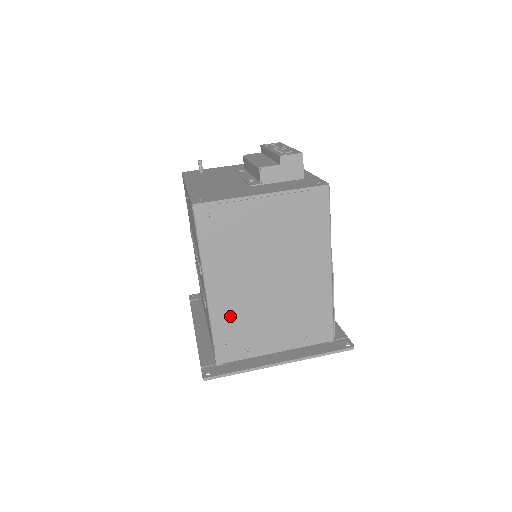
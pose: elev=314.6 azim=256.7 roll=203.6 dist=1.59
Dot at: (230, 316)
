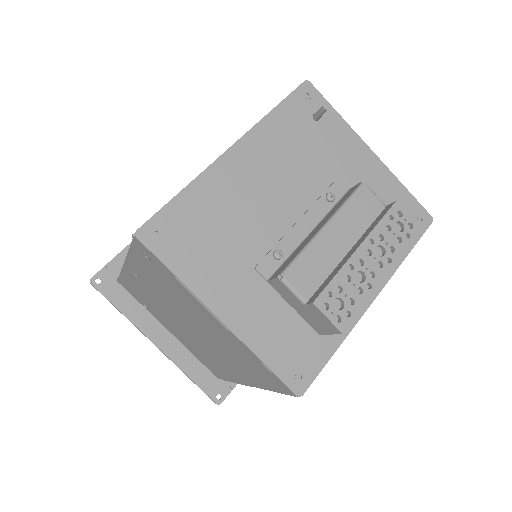
Dot at: (139, 289)
